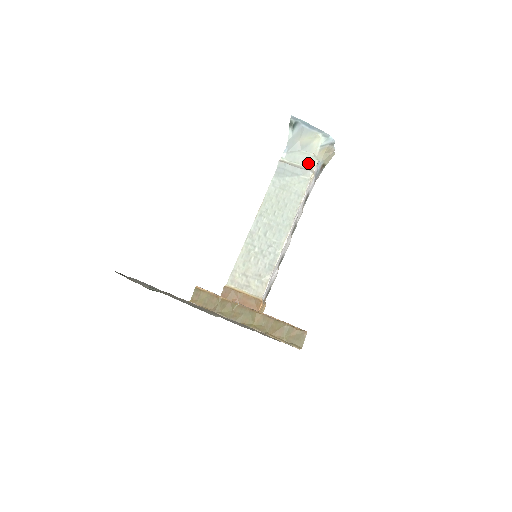
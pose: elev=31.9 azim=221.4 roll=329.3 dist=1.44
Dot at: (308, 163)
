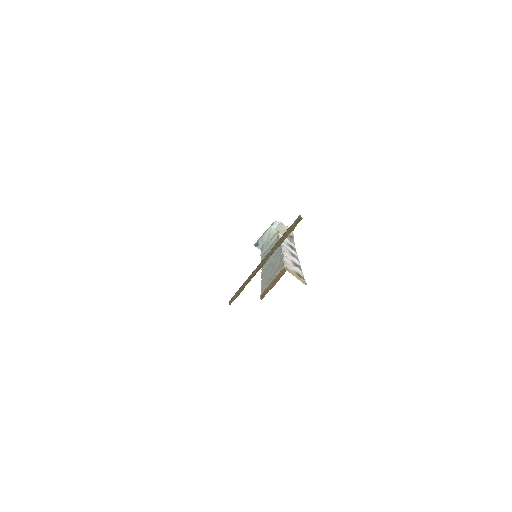
Dot at: occluded
